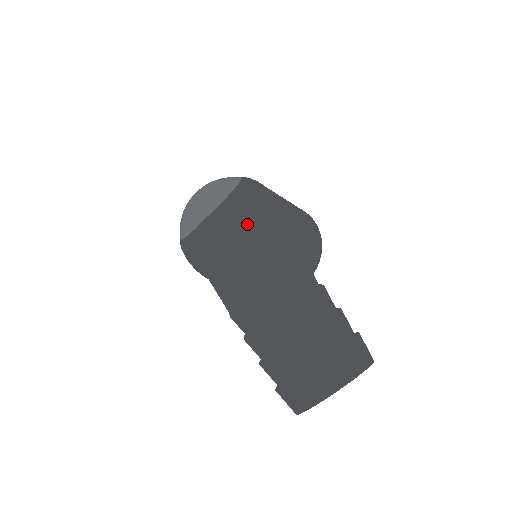
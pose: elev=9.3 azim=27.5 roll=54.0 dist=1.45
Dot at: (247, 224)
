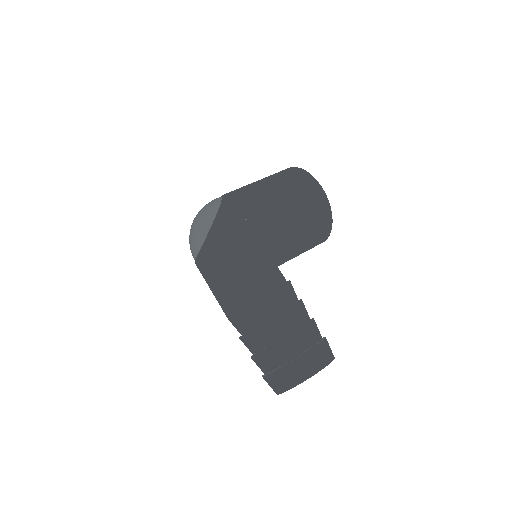
Dot at: (220, 266)
